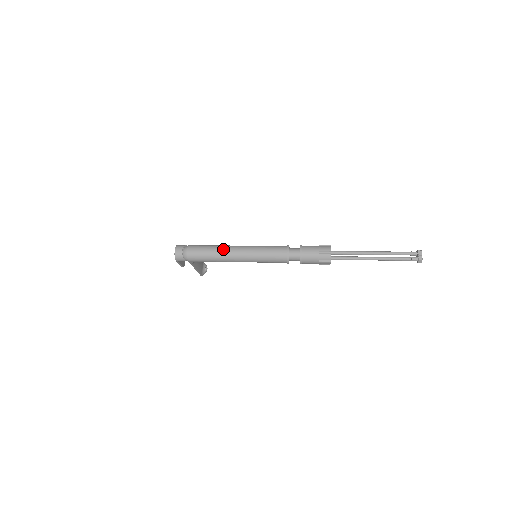
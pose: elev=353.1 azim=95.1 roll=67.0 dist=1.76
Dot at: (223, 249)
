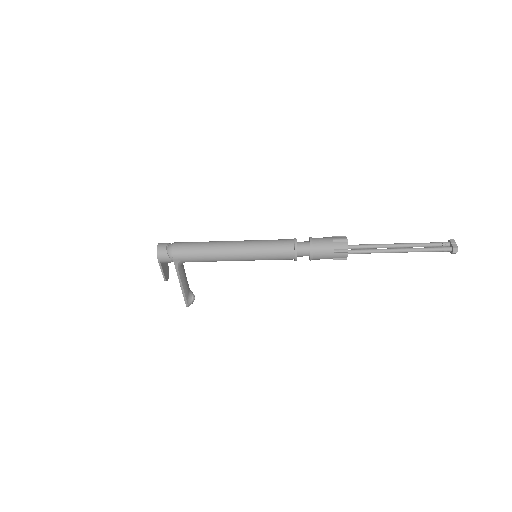
Dot at: (216, 242)
